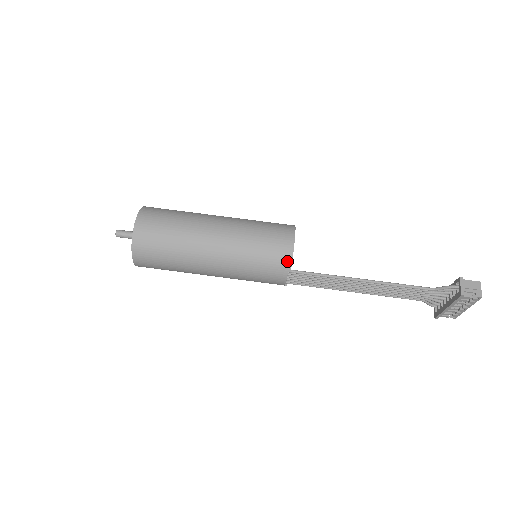
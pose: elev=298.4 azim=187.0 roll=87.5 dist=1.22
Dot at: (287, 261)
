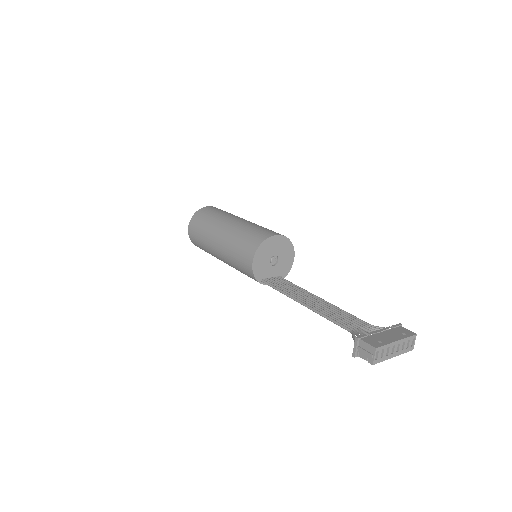
Dot at: (253, 278)
